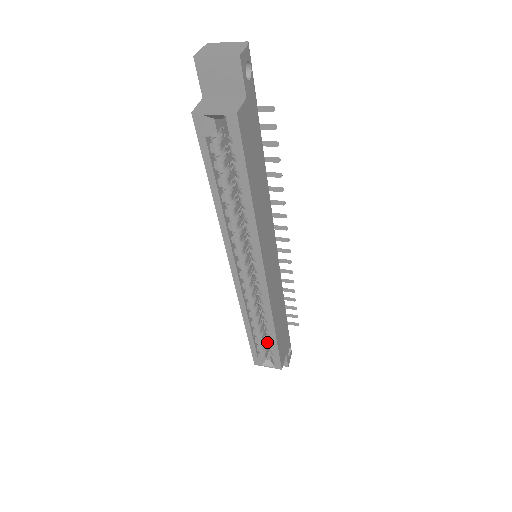
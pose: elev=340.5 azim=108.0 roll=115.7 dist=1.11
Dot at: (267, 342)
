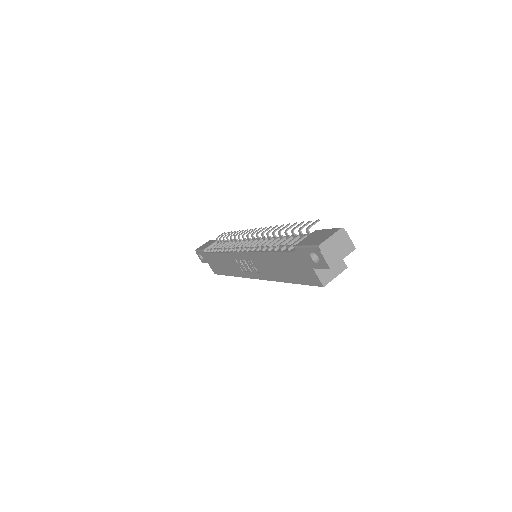
Dot at: occluded
